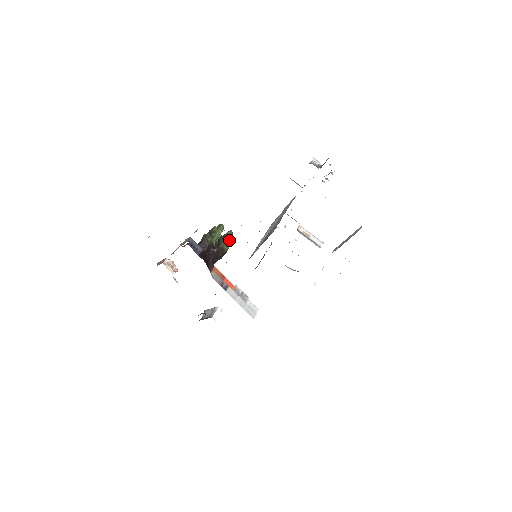
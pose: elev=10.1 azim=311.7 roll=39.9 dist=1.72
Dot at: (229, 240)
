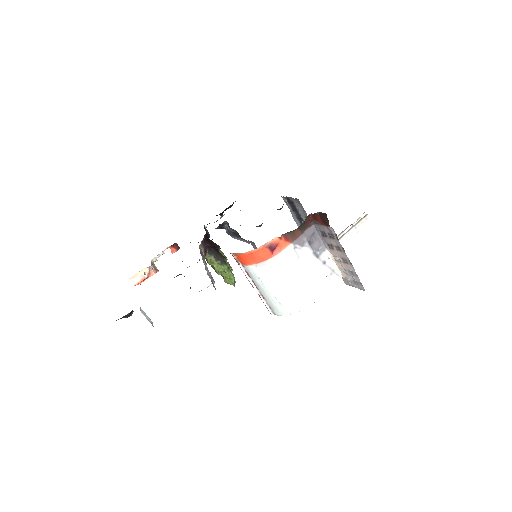
Dot at: occluded
